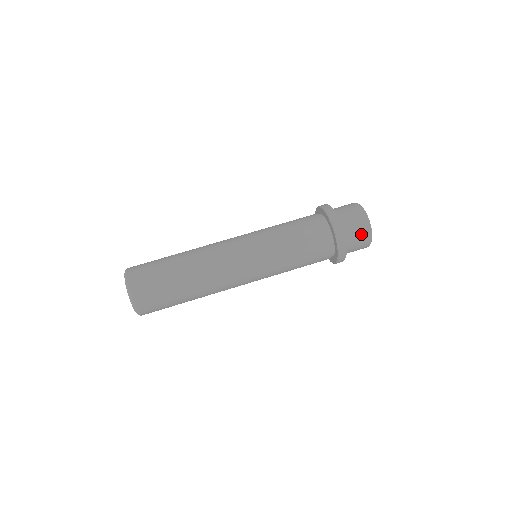
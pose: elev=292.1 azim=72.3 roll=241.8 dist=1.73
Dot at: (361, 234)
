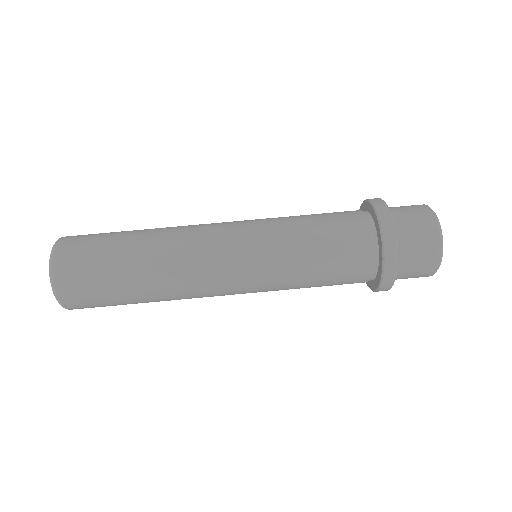
Dot at: (425, 249)
